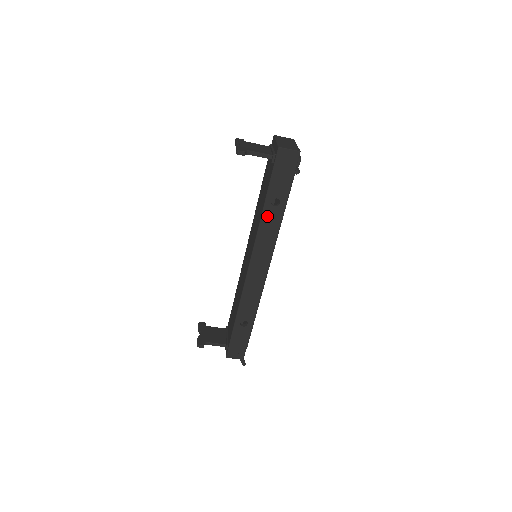
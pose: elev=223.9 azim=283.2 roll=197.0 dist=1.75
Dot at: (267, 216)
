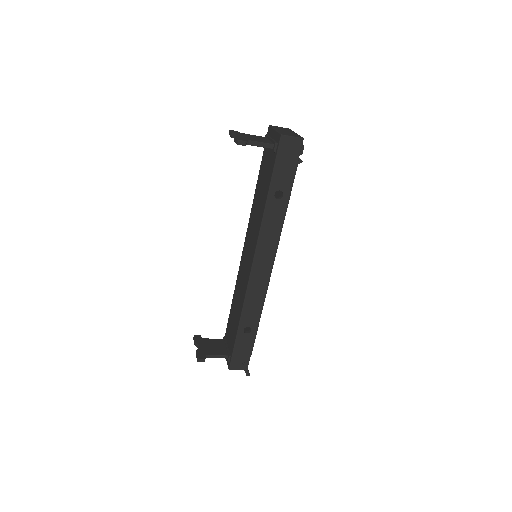
Dot at: (270, 210)
